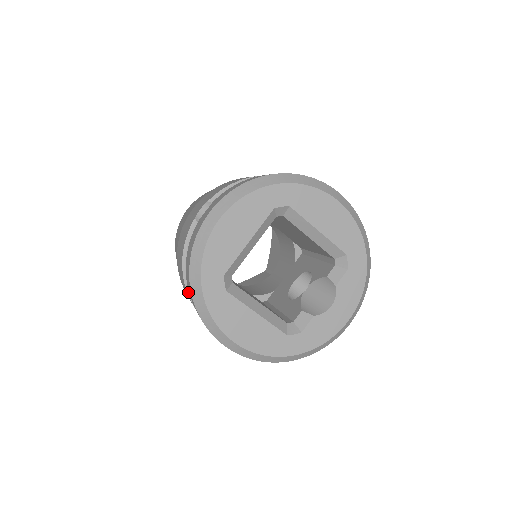
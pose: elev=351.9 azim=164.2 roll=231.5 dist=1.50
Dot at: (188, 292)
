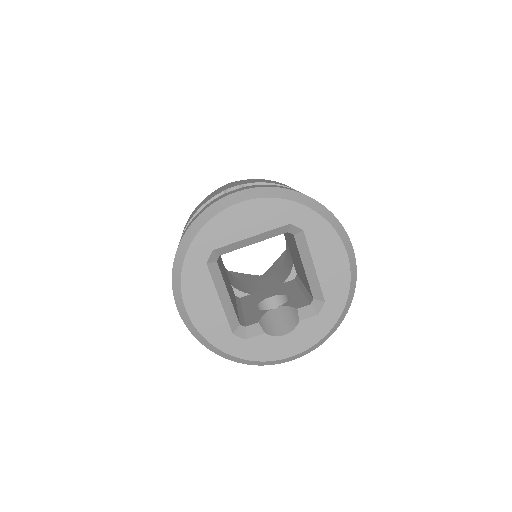
Dot at: occluded
